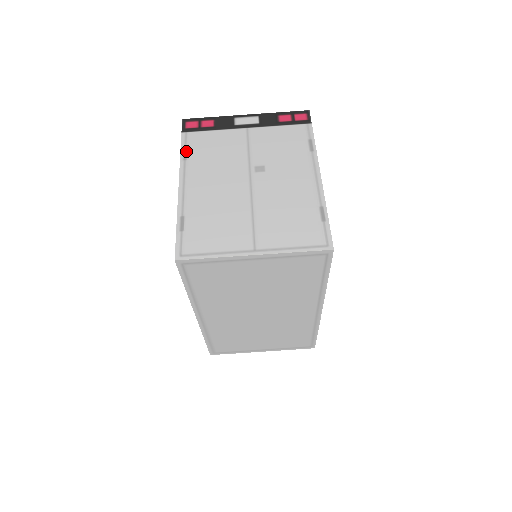
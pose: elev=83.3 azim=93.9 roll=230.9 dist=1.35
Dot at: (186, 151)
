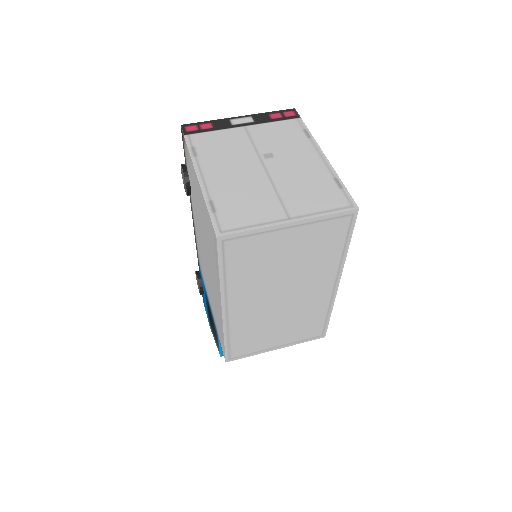
Dot at: (194, 149)
